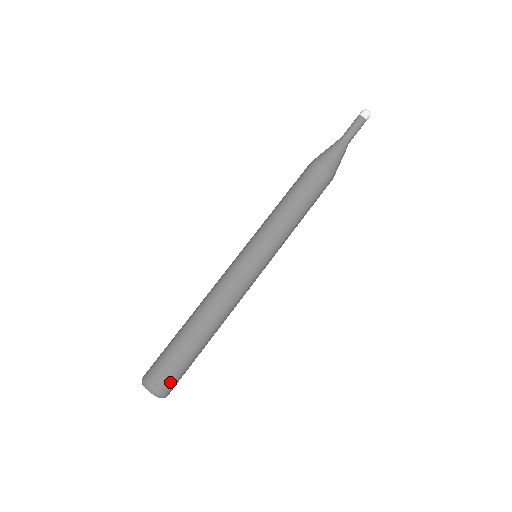
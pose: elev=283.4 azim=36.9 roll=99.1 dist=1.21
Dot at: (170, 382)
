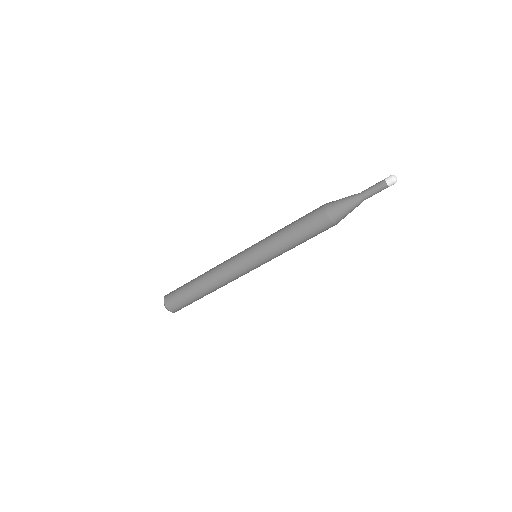
Dot at: occluded
